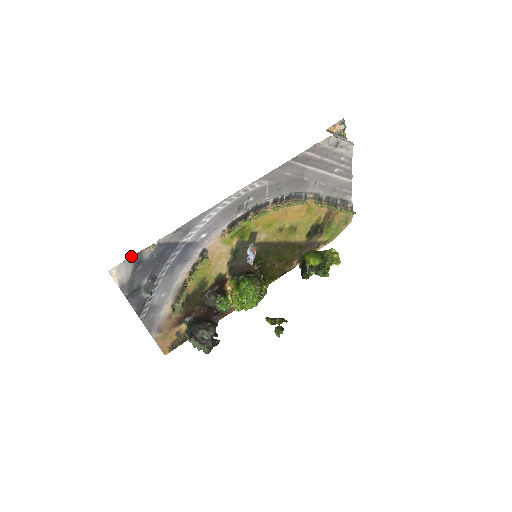
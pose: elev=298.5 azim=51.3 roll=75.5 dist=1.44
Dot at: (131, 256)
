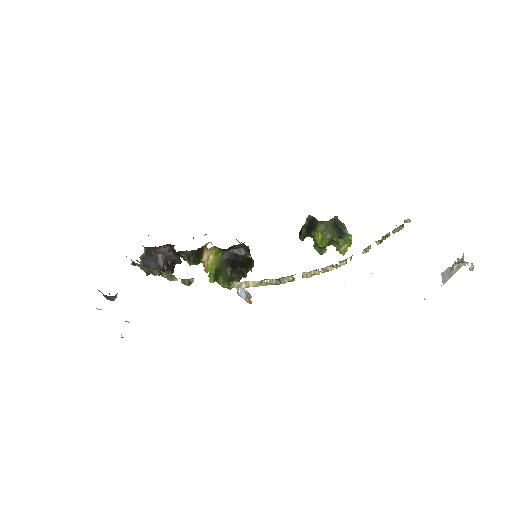
Dot at: occluded
